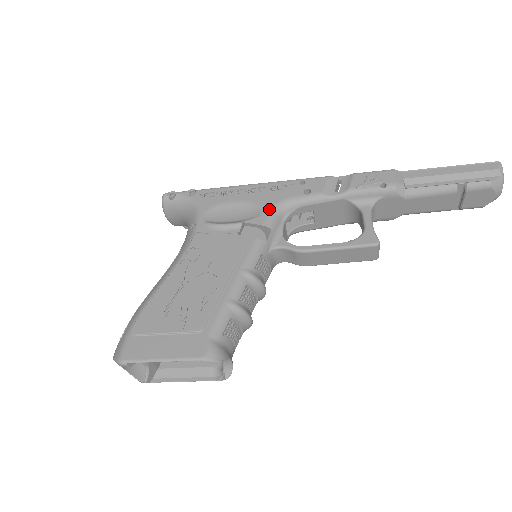
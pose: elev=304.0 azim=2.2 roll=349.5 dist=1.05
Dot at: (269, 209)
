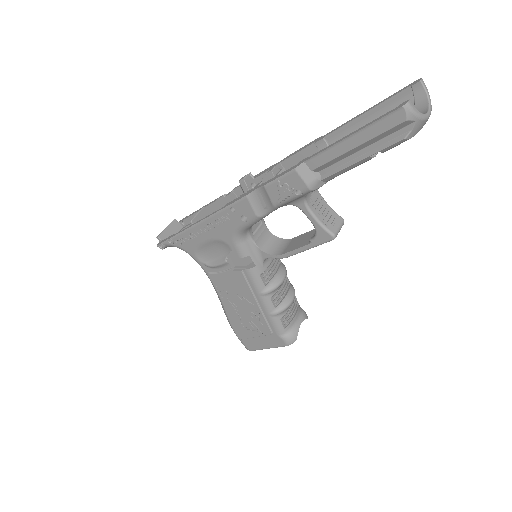
Dot at: (232, 243)
